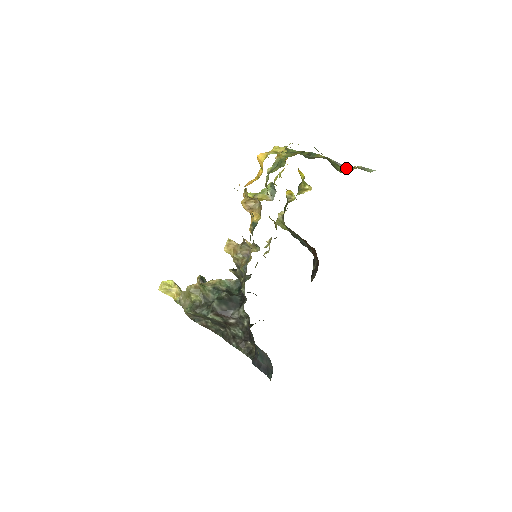
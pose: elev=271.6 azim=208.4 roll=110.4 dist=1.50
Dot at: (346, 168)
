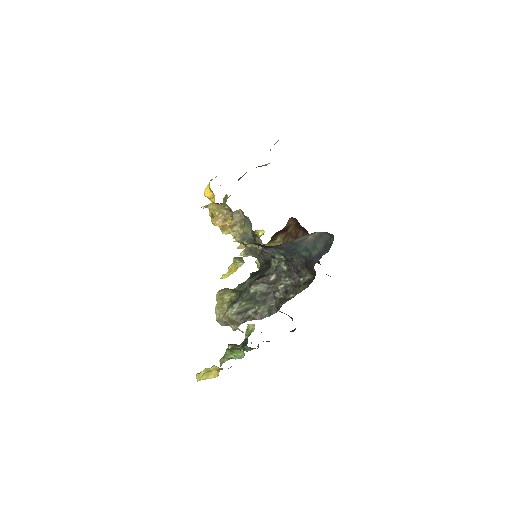
Dot at: occluded
